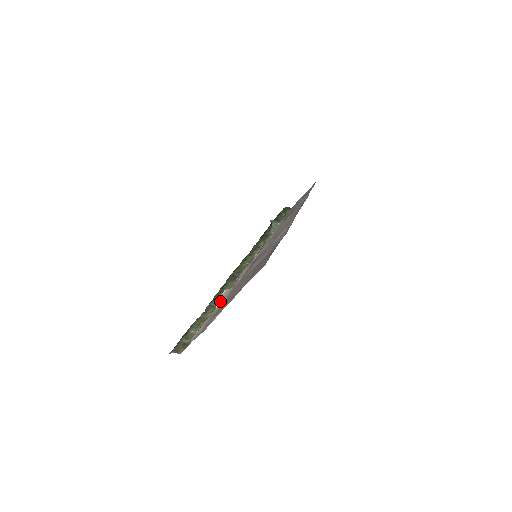
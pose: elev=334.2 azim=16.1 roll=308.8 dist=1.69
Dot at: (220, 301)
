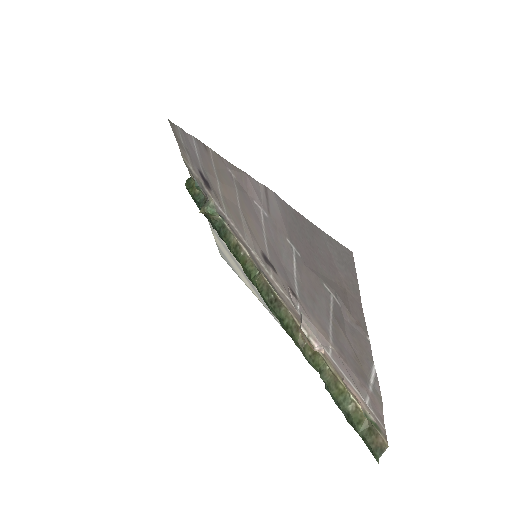
Dot at: (319, 344)
